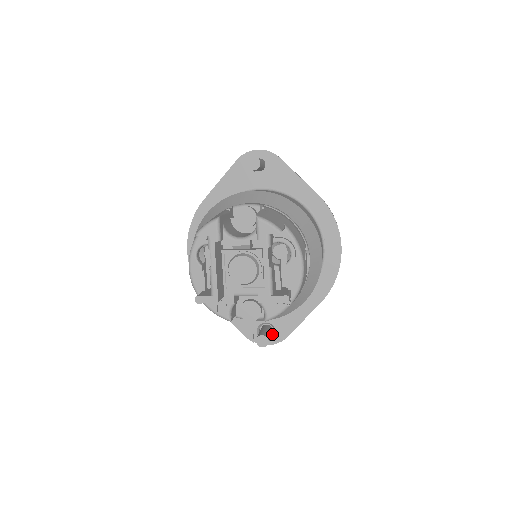
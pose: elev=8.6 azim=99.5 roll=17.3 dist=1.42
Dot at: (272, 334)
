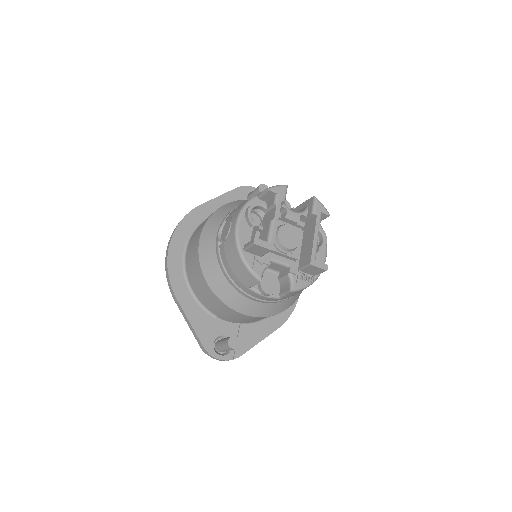
Dot at: (225, 351)
